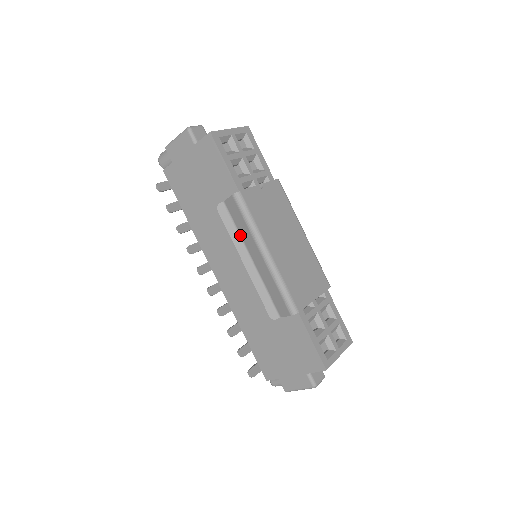
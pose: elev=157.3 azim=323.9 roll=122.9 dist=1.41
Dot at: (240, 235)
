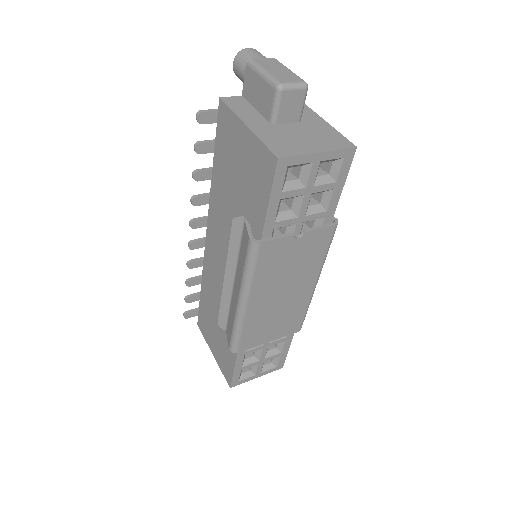
Dot at: (238, 258)
